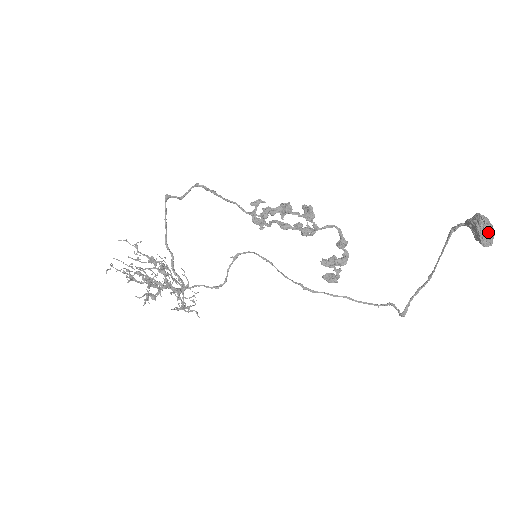
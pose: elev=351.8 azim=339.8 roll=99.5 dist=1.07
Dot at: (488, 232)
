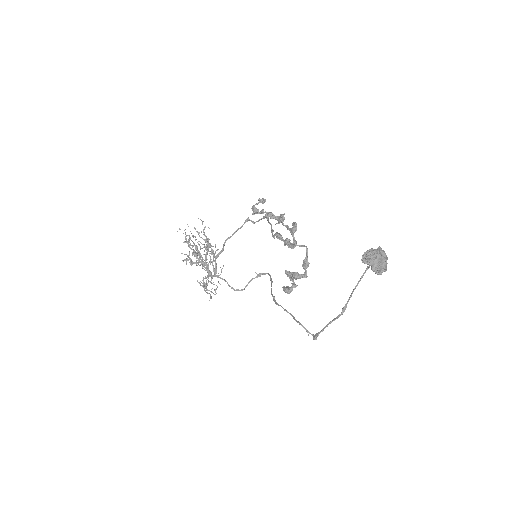
Dot at: (373, 255)
